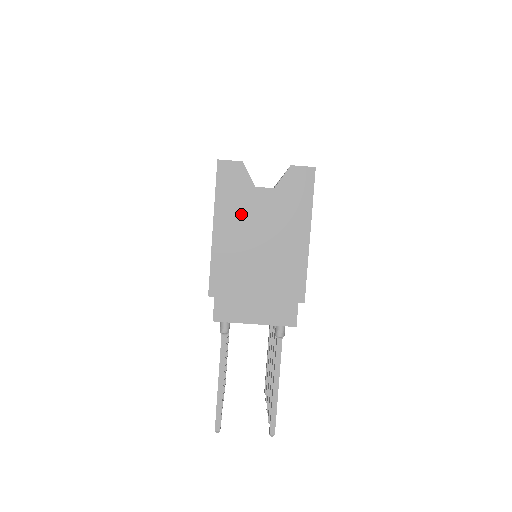
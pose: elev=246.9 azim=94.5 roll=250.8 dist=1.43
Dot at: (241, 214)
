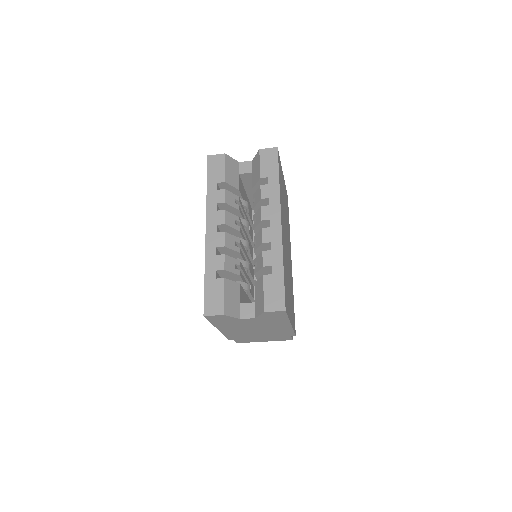
Dot at: (235, 325)
